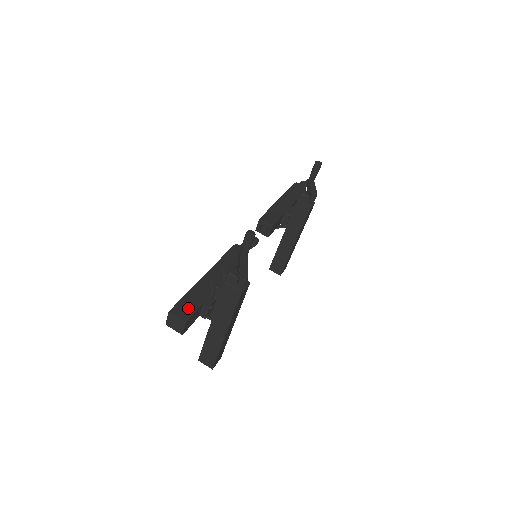
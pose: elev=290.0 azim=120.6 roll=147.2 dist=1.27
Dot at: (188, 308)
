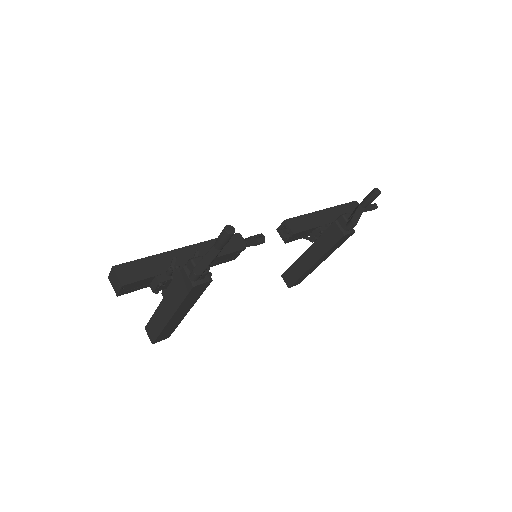
Dot at: (135, 273)
